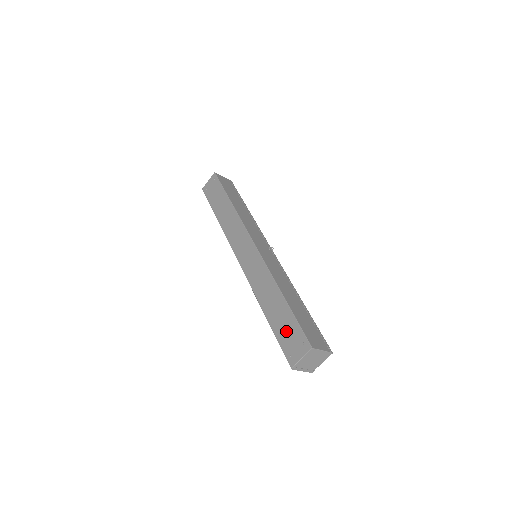
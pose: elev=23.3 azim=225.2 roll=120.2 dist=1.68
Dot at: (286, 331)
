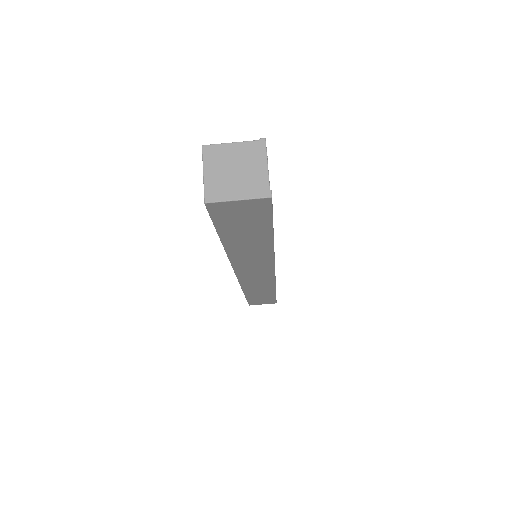
Dot at: occluded
